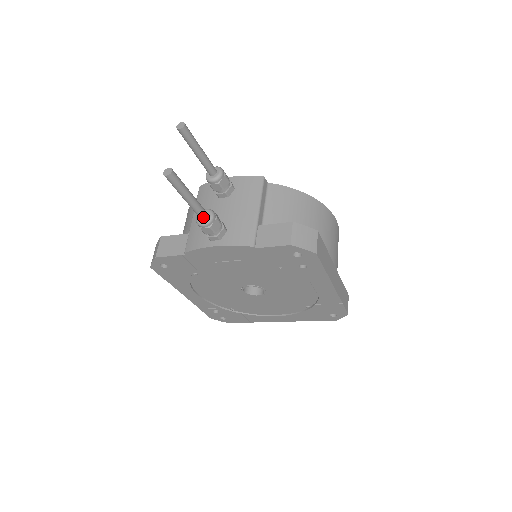
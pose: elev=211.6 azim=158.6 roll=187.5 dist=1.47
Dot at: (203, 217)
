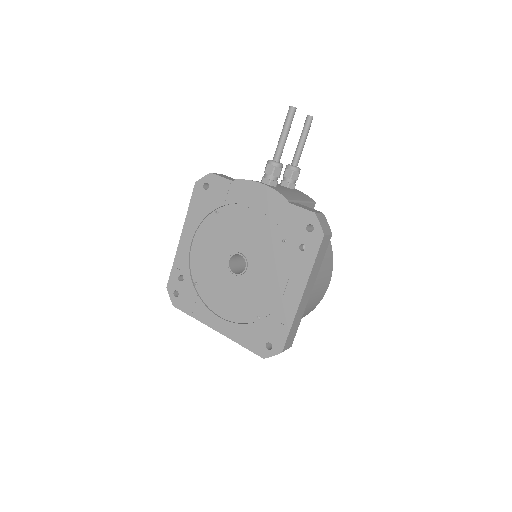
Dot at: (276, 159)
